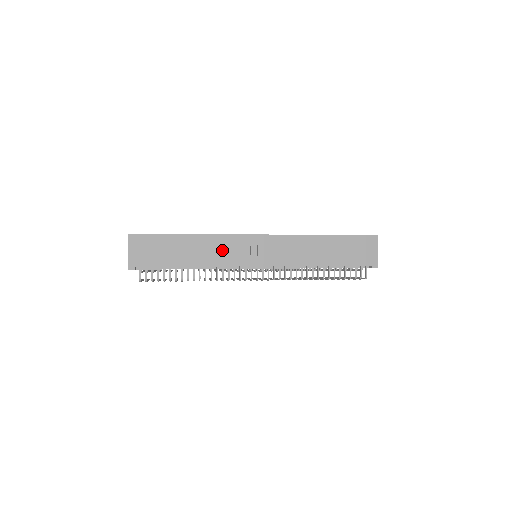
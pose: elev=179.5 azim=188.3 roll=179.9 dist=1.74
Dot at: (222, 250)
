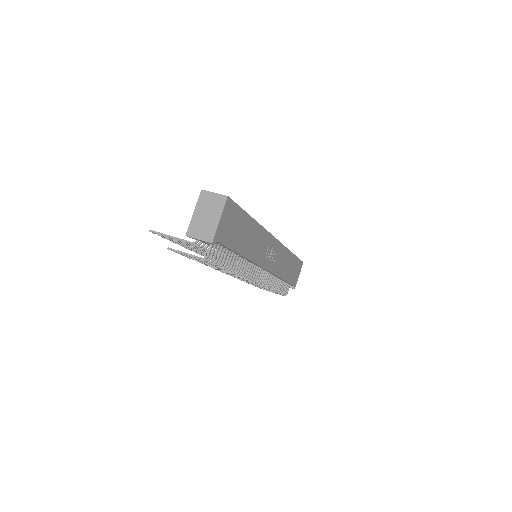
Dot at: (260, 245)
